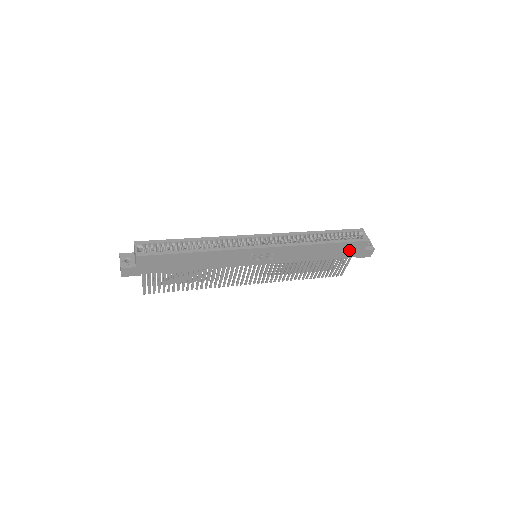
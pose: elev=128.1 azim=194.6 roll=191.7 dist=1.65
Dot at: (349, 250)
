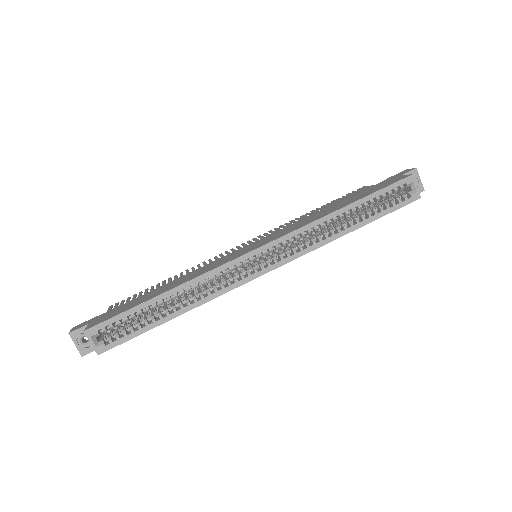
Dot at: occluded
